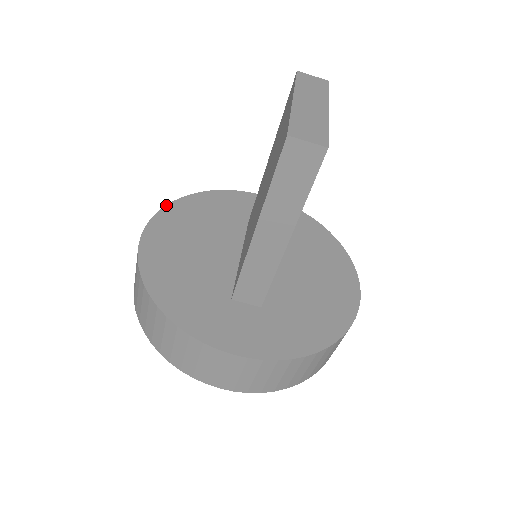
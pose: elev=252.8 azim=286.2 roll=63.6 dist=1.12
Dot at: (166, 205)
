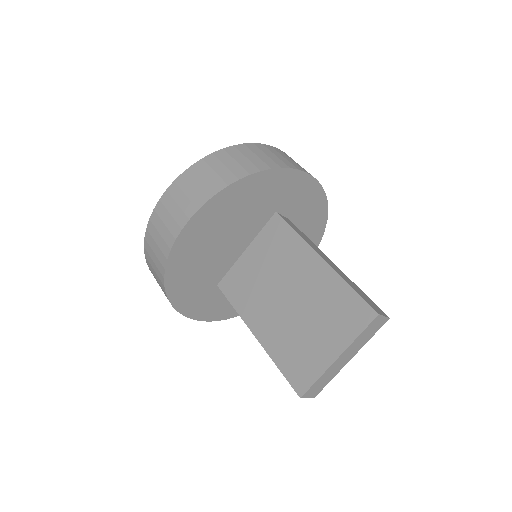
Dot at: (220, 191)
